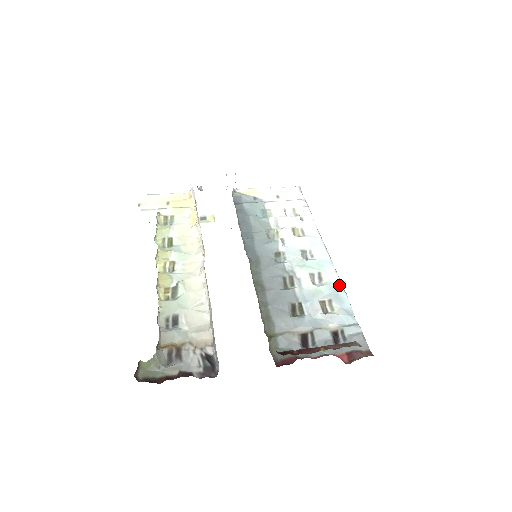
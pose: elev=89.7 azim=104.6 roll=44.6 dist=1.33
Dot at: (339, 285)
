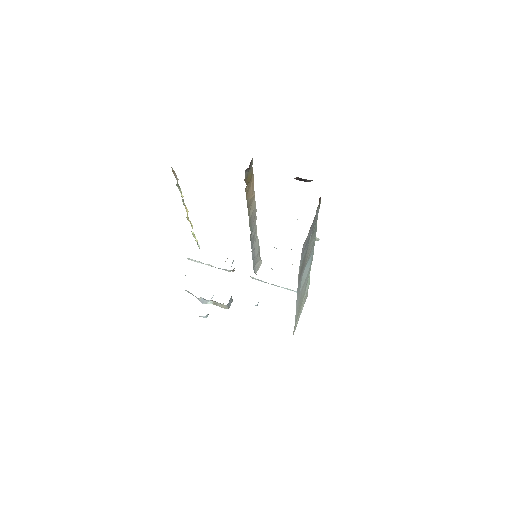
Dot at: occluded
